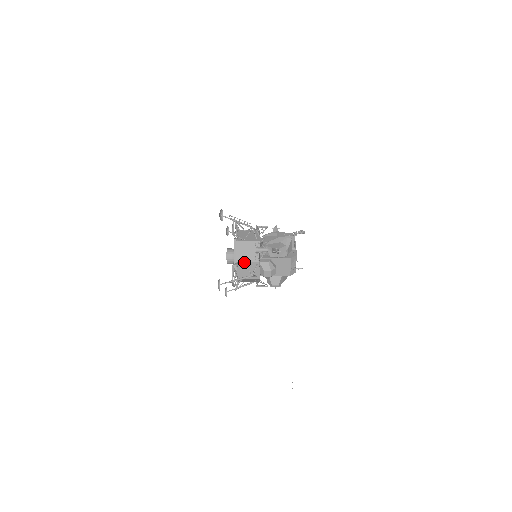
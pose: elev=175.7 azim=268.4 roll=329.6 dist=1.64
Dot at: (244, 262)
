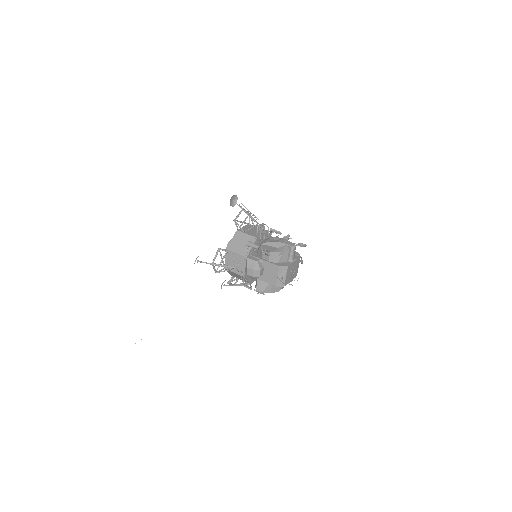
Dot at: (233, 252)
